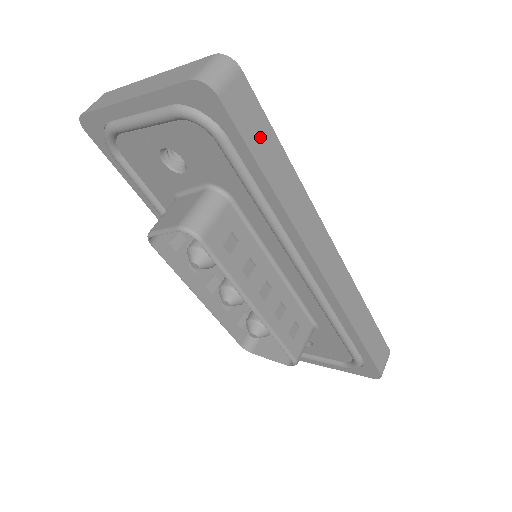
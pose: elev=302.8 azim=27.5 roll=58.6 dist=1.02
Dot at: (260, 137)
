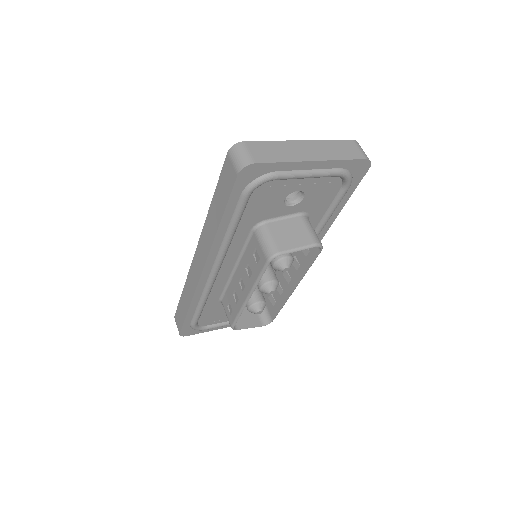
Dot at: occluded
